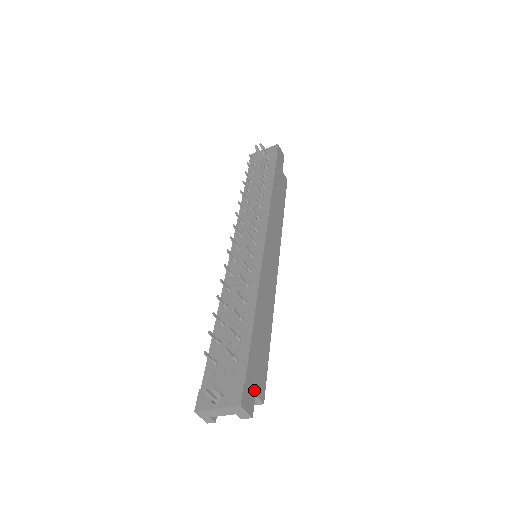
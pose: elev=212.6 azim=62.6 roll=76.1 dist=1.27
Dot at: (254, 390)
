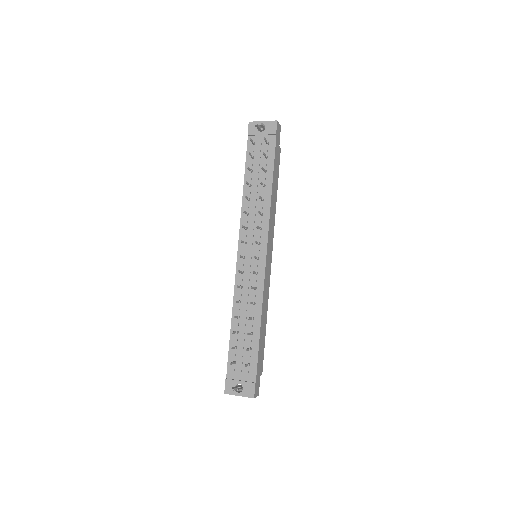
Dot at: (259, 379)
